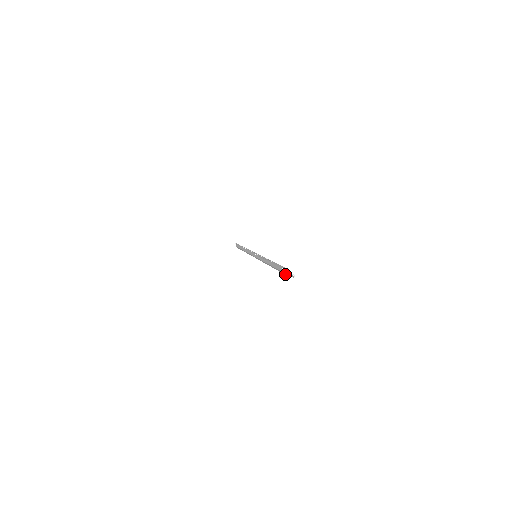
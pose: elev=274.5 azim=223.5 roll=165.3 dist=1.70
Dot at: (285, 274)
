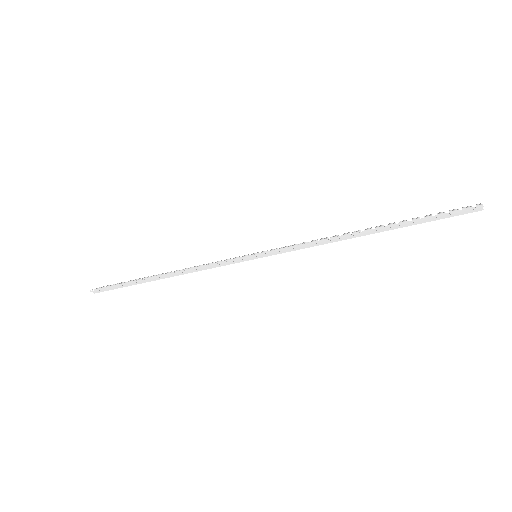
Dot at: occluded
